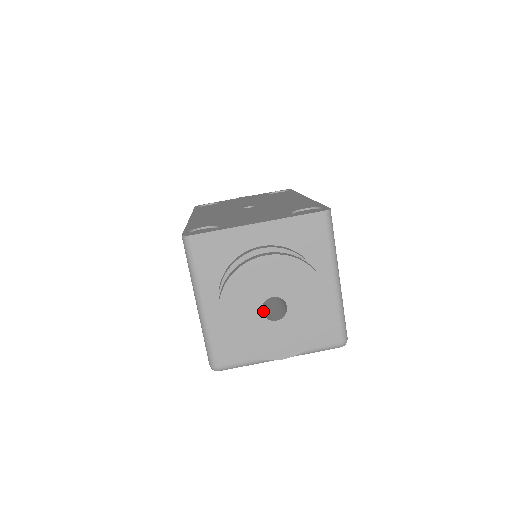
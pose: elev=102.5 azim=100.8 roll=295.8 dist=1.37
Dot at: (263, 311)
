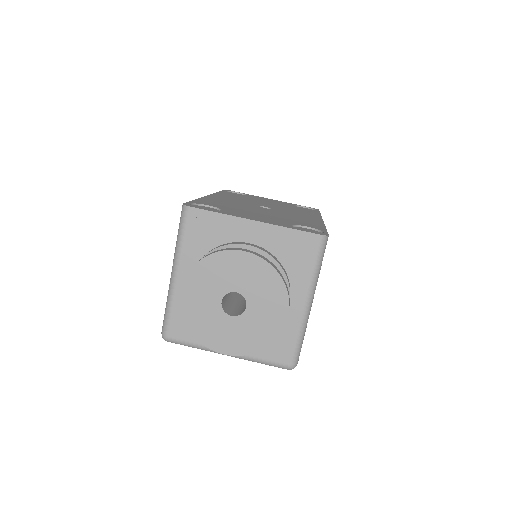
Dot at: (225, 302)
